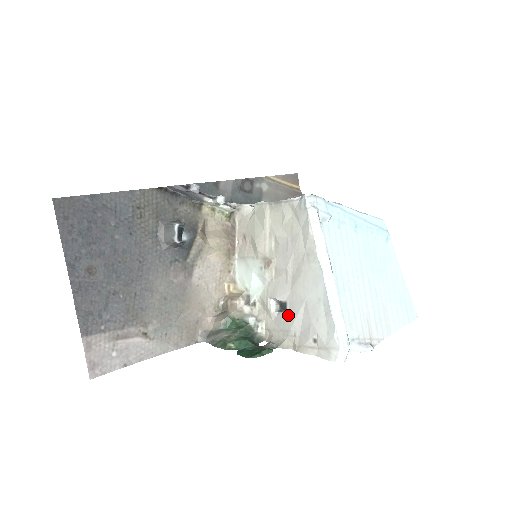
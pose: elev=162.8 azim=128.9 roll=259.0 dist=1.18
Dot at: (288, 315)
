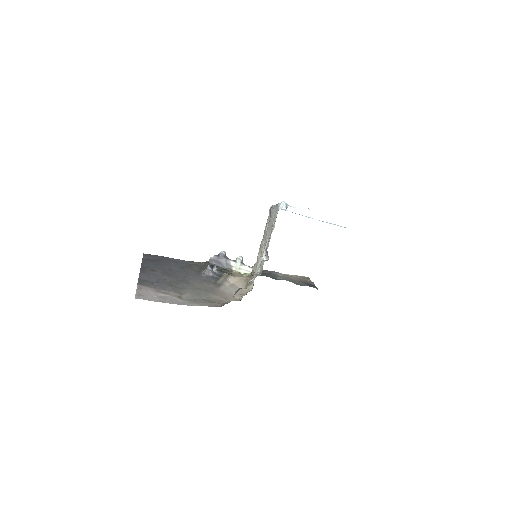
Dot at: occluded
